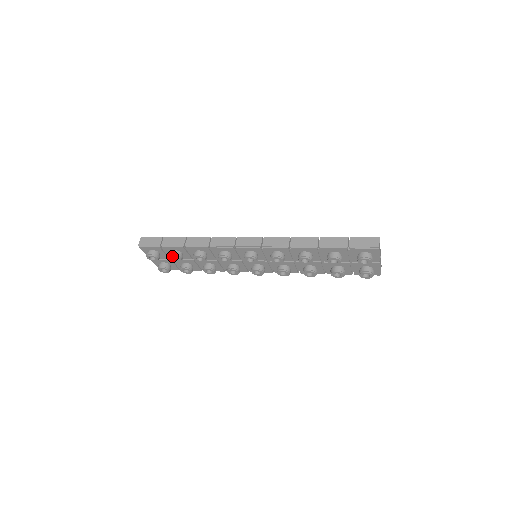
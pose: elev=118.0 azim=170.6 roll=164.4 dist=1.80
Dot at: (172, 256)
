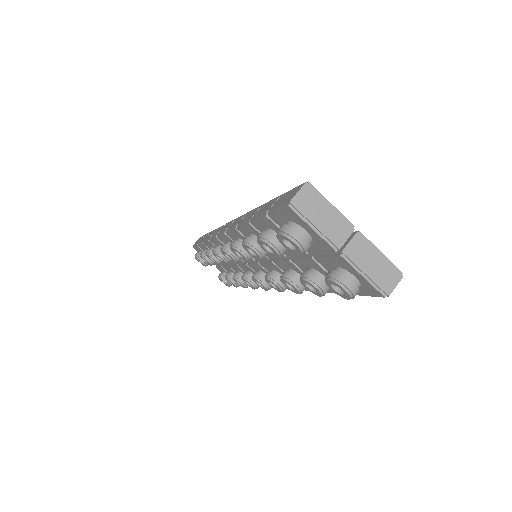
Dot at: (200, 256)
